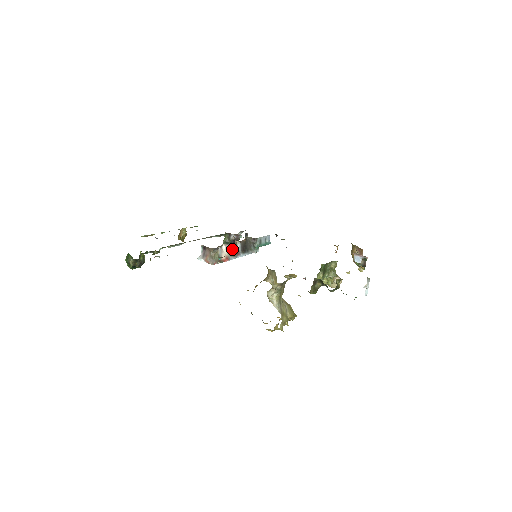
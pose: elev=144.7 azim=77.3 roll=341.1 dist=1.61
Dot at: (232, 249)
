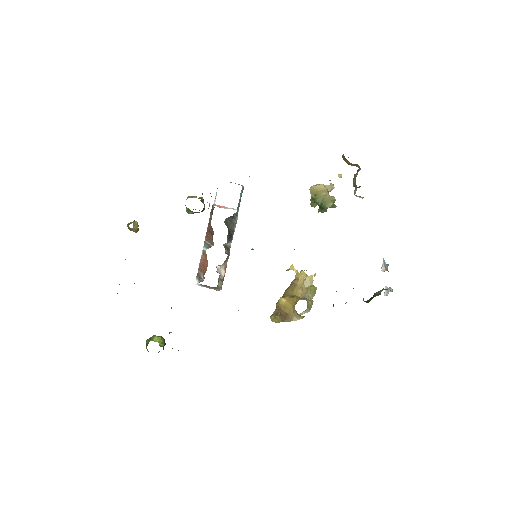
Dot at: (226, 259)
